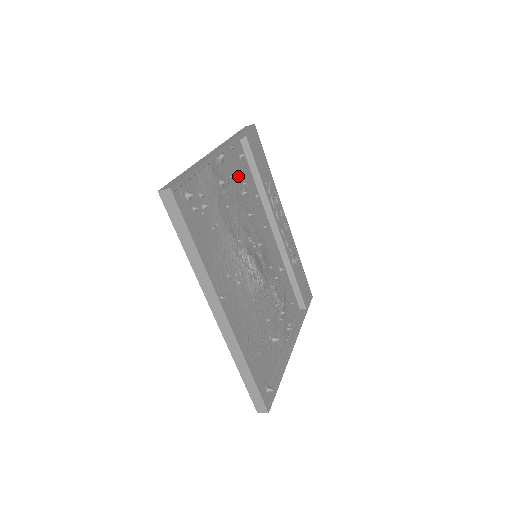
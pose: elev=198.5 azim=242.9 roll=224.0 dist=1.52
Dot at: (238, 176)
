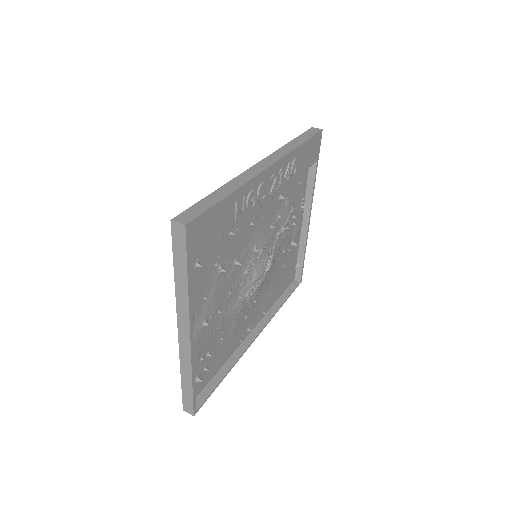
Dot at: (208, 278)
